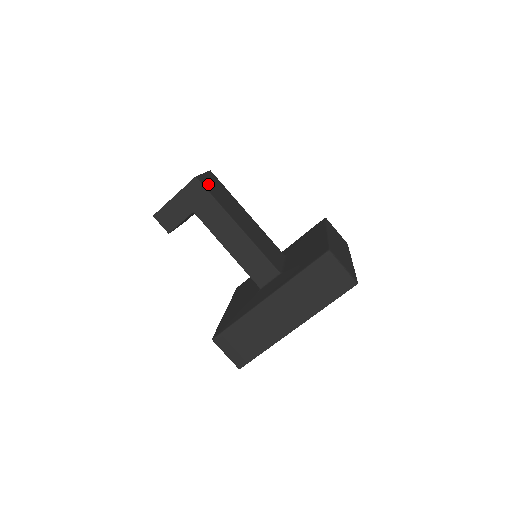
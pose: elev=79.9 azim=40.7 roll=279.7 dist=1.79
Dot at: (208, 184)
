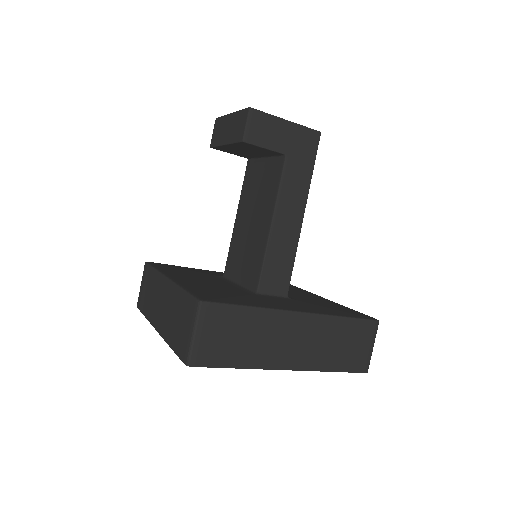
Dot at: occluded
